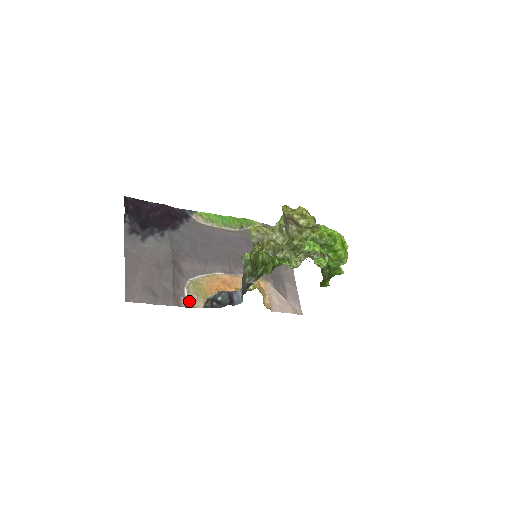
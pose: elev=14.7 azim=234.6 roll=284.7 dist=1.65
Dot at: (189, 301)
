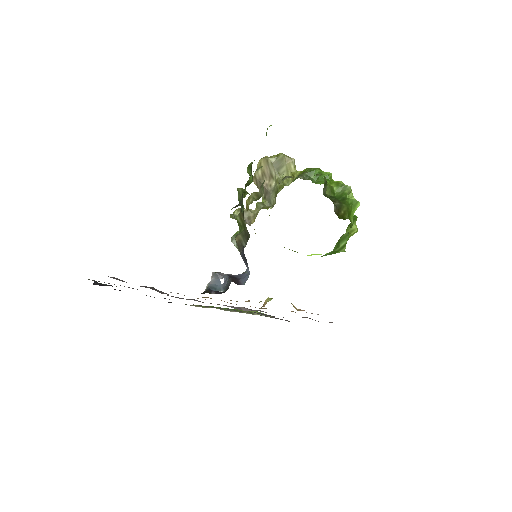
Dot at: occluded
